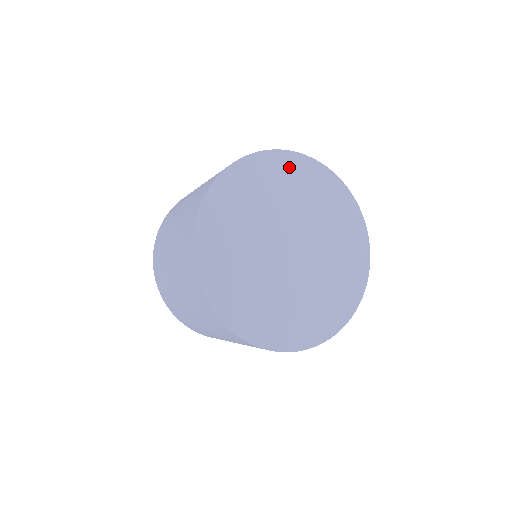
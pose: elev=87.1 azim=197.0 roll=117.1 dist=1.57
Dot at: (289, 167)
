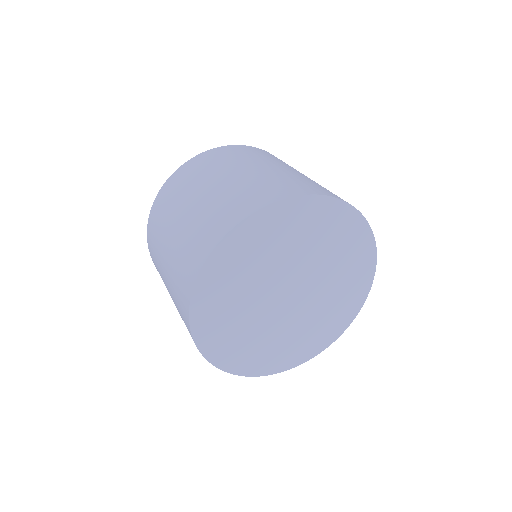
Dot at: (314, 213)
